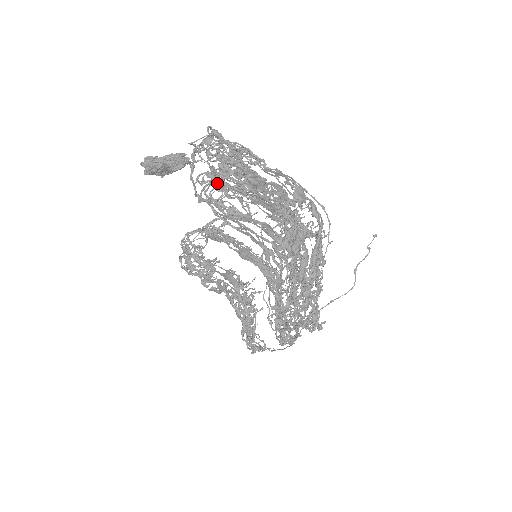
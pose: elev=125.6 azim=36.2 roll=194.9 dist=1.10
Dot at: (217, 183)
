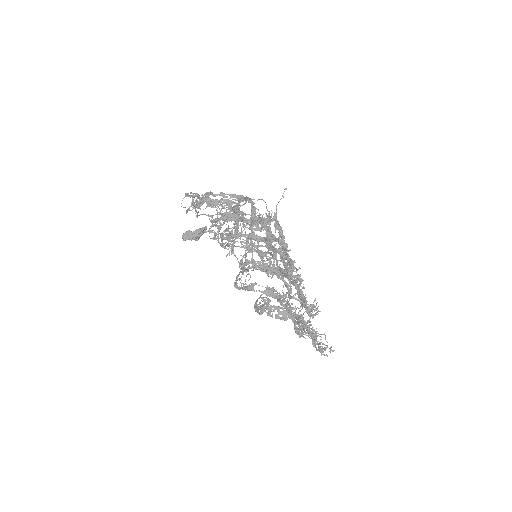
Dot at: (214, 225)
